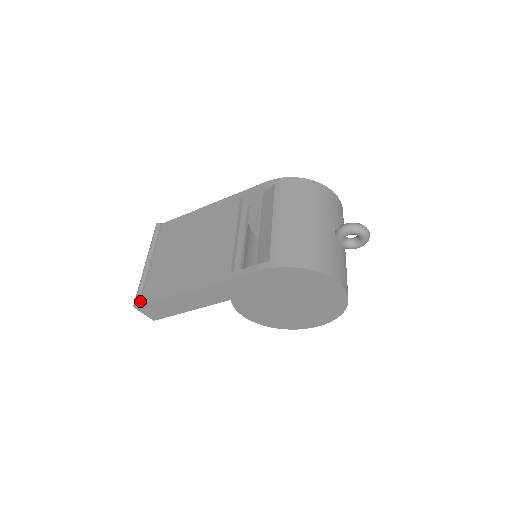
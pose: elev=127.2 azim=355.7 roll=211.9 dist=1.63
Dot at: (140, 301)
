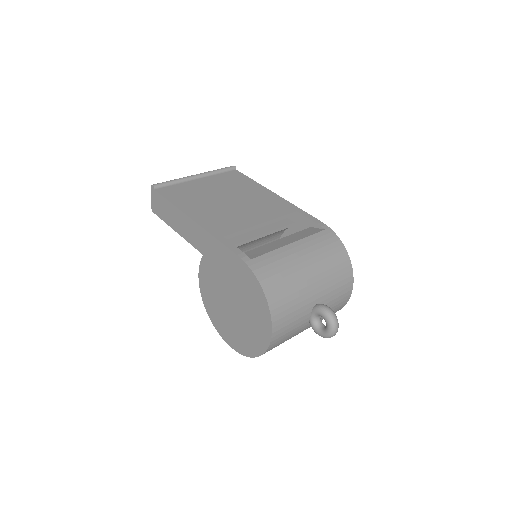
Dot at: (159, 188)
